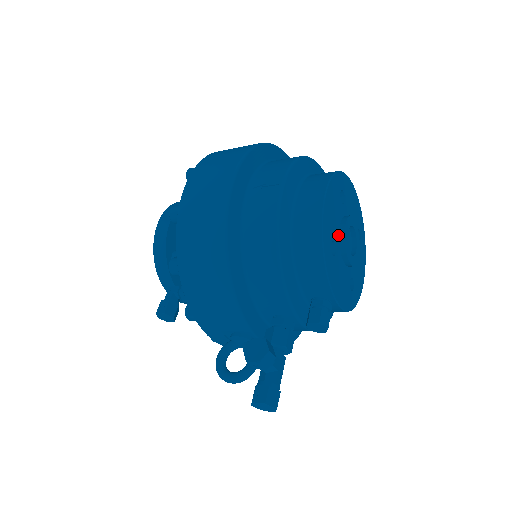
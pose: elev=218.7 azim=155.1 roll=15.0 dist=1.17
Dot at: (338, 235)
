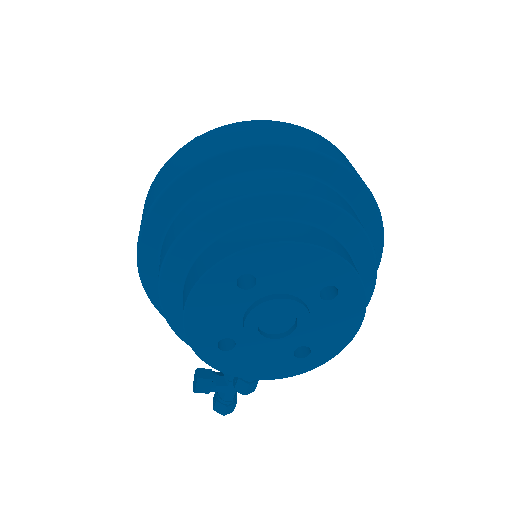
Dot at: (240, 326)
